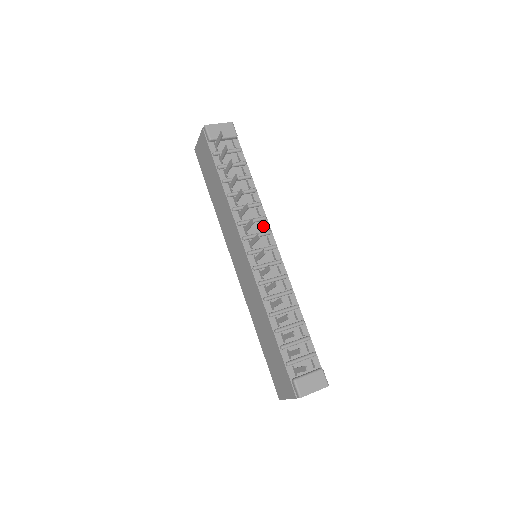
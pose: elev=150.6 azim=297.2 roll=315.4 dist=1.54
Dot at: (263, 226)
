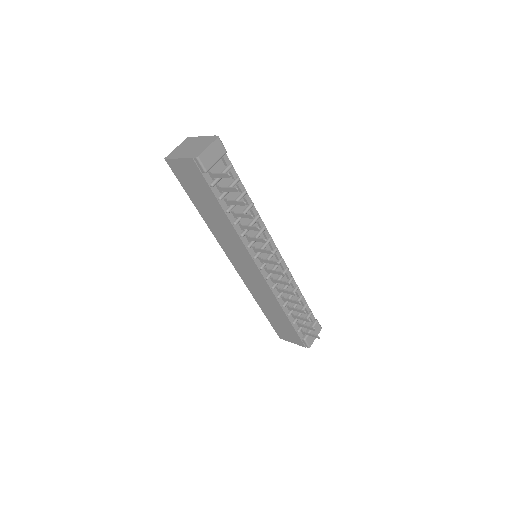
Dot at: (265, 237)
